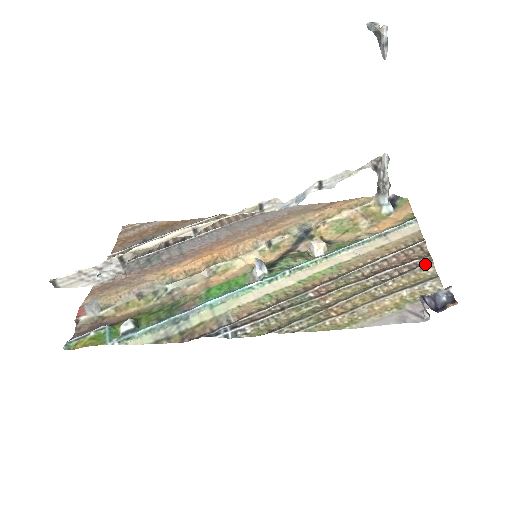
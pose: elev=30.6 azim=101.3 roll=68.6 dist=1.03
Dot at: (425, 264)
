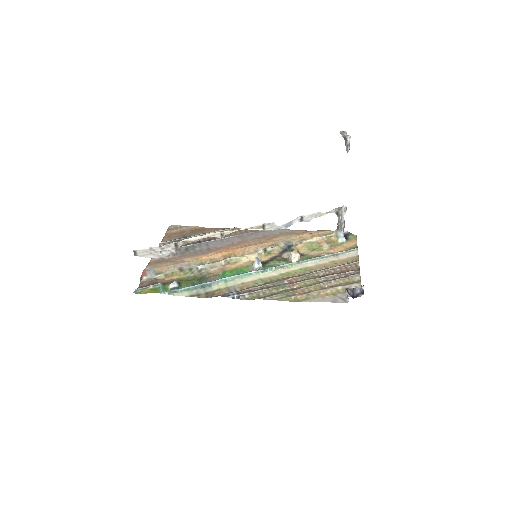
Dot at: (355, 274)
